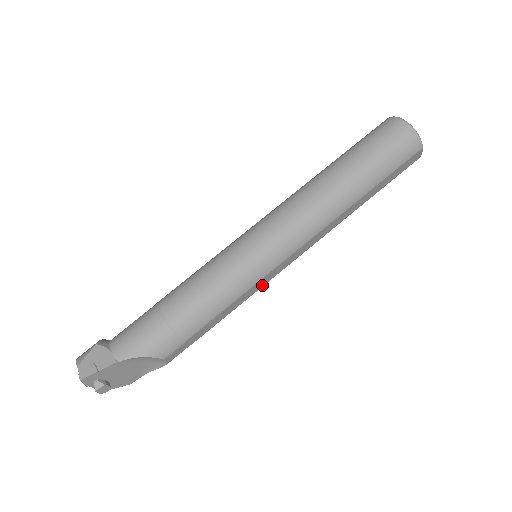
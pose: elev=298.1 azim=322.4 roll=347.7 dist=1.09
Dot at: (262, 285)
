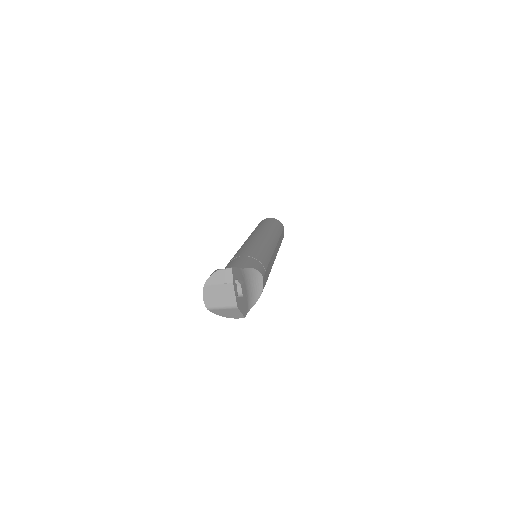
Dot at: (272, 264)
